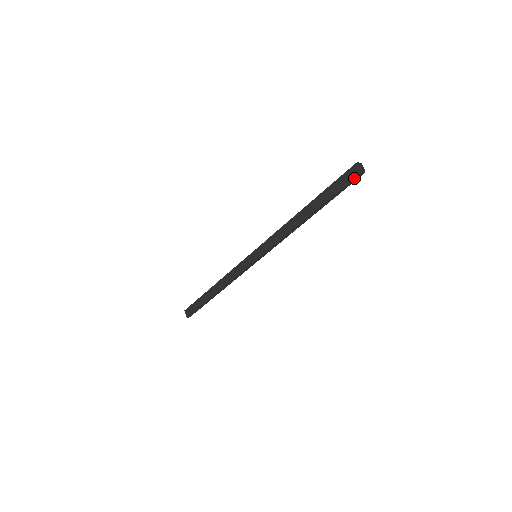
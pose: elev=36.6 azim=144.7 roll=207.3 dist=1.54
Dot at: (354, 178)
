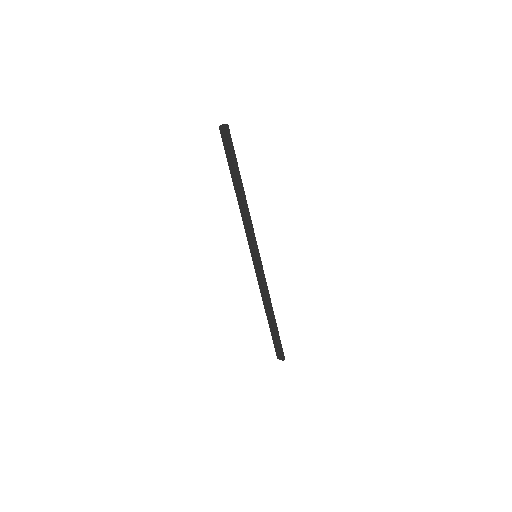
Dot at: (227, 134)
